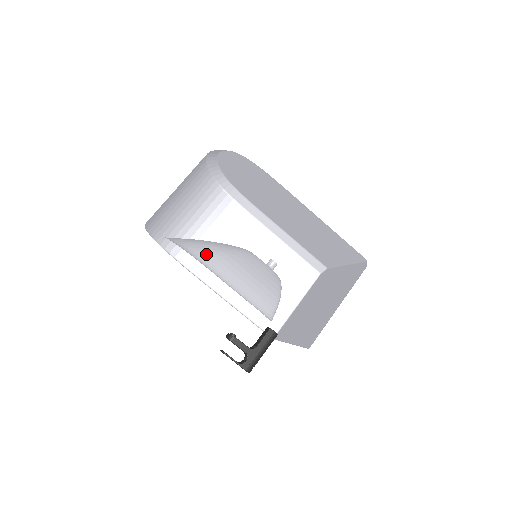
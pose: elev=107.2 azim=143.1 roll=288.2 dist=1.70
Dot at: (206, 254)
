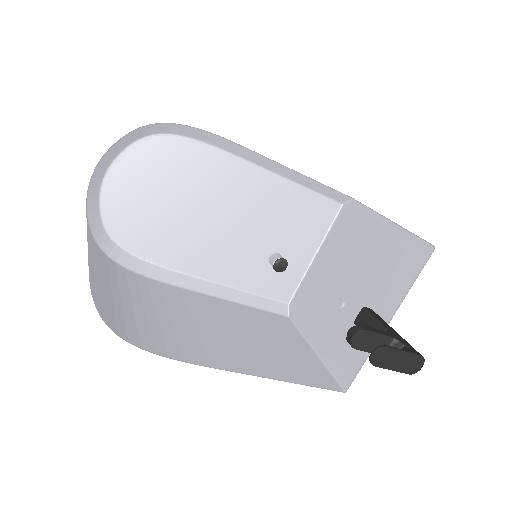
Dot at: occluded
